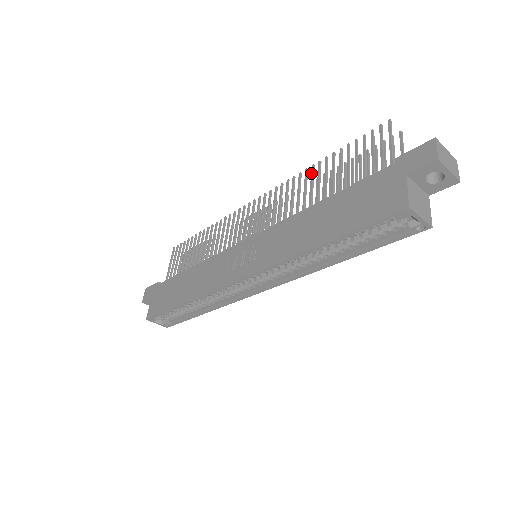
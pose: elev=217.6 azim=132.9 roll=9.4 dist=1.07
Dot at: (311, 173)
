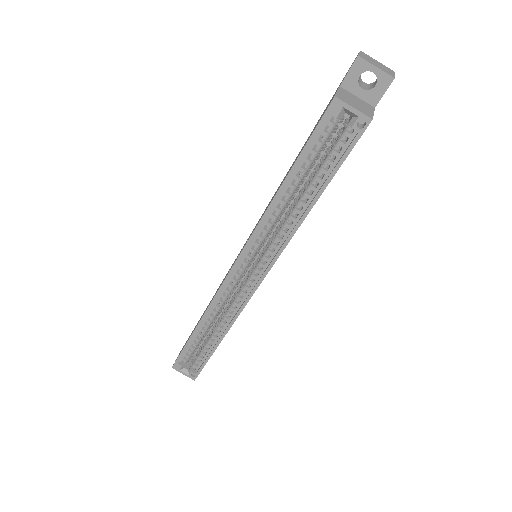
Dot at: occluded
